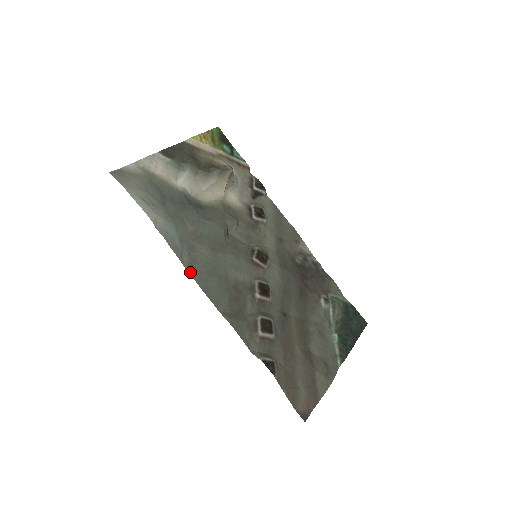
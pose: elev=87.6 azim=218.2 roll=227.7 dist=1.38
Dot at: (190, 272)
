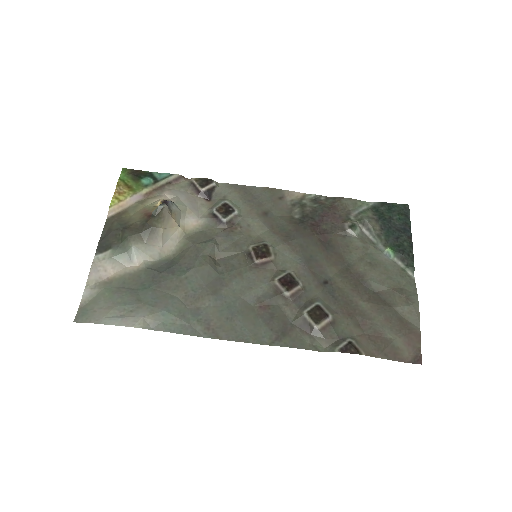
Dot at: (213, 337)
